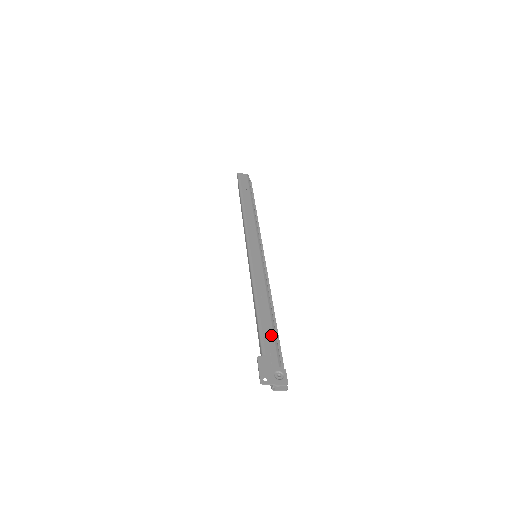
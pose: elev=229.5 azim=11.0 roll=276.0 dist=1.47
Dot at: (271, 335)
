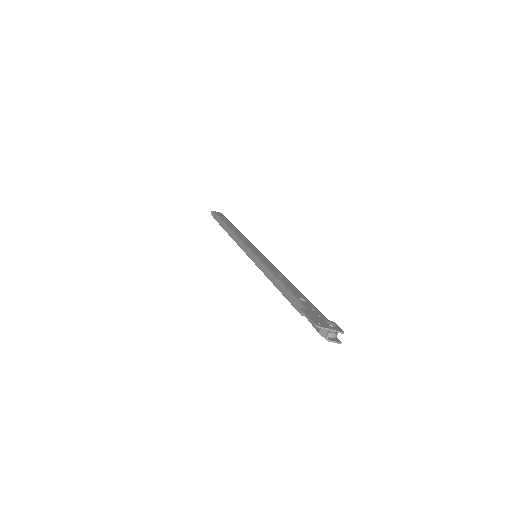
Dot at: (305, 299)
